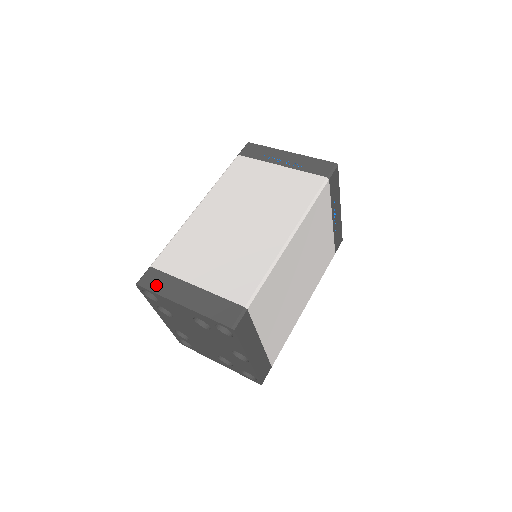
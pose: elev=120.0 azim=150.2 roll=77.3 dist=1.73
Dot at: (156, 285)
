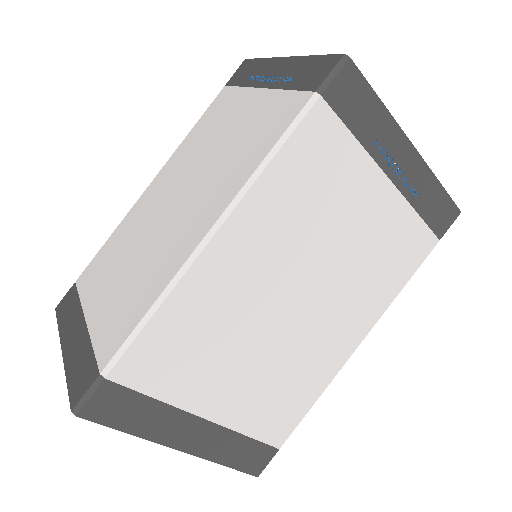
Dot at: (64, 312)
